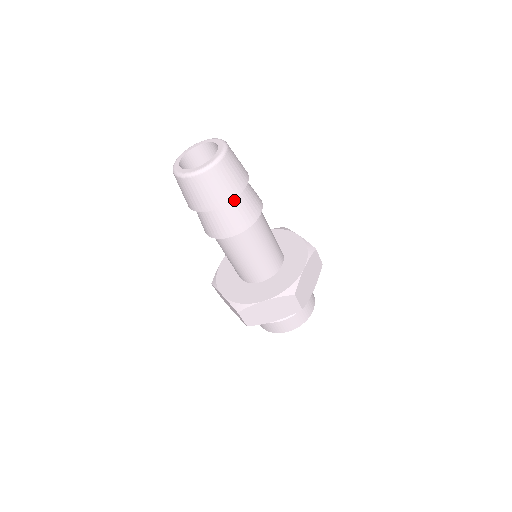
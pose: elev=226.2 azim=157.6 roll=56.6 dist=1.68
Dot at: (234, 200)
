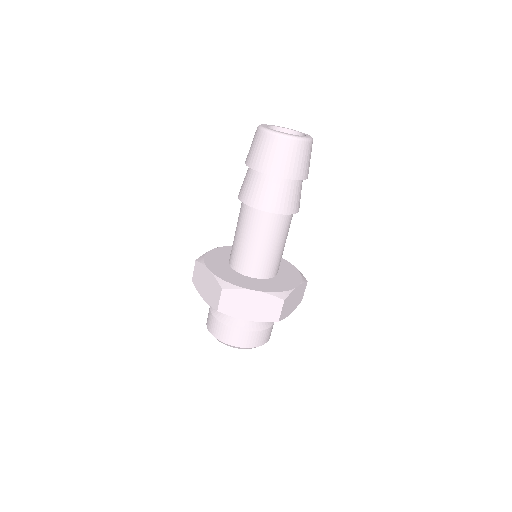
Dot at: (293, 182)
